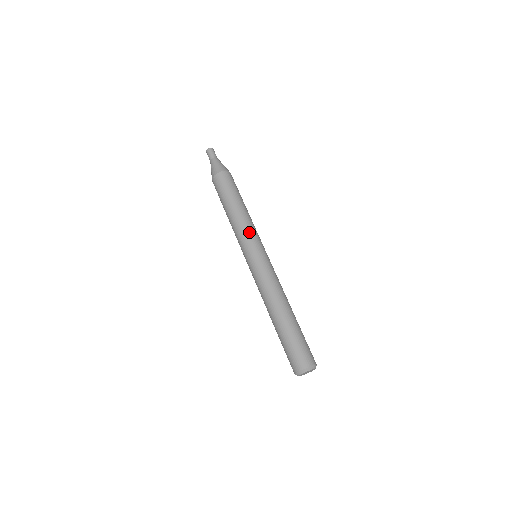
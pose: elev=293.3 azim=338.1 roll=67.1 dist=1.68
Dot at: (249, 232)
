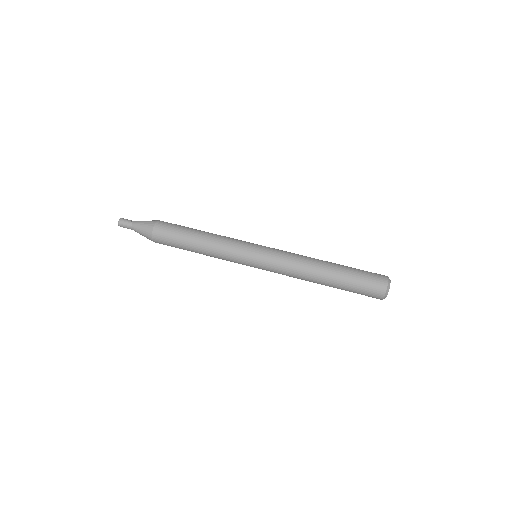
Dot at: (235, 240)
